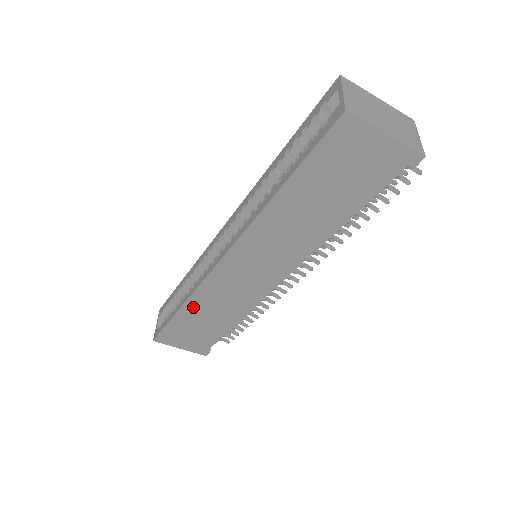
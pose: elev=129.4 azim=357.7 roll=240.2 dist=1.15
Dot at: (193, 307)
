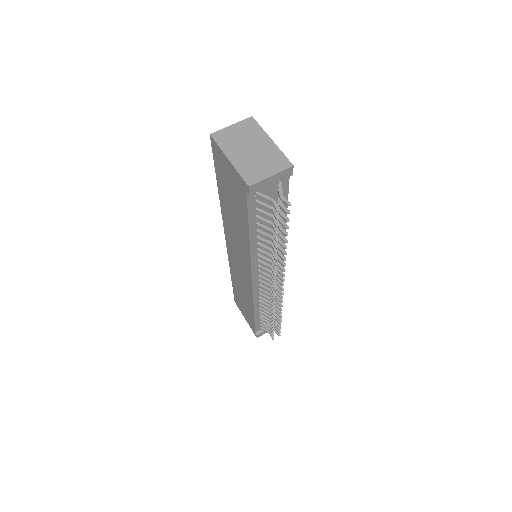
Dot at: (234, 280)
